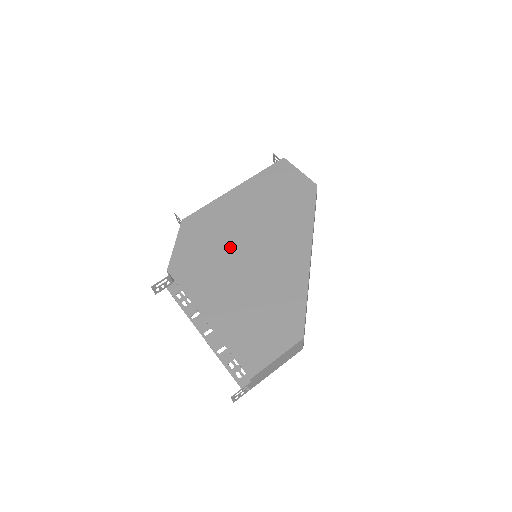
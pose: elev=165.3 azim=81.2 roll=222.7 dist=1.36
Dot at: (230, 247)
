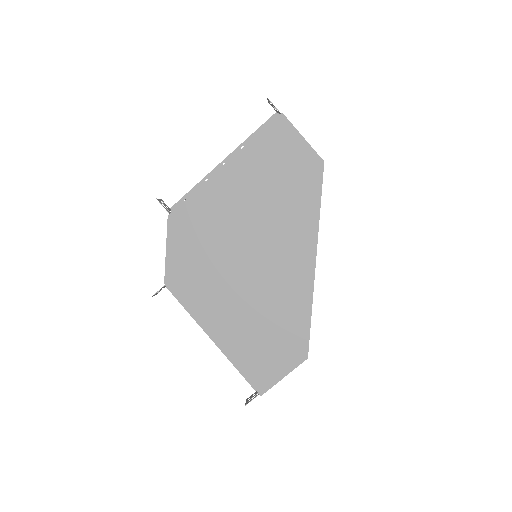
Dot at: (227, 254)
